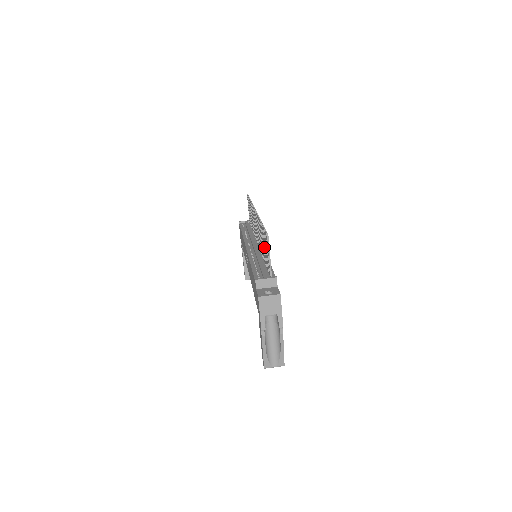
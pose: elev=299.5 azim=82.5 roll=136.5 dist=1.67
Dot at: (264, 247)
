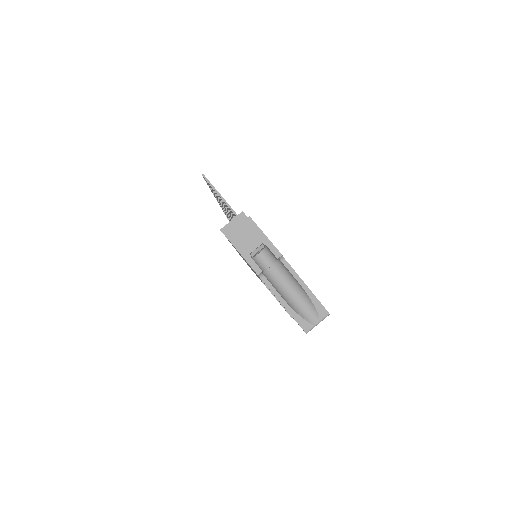
Dot at: occluded
